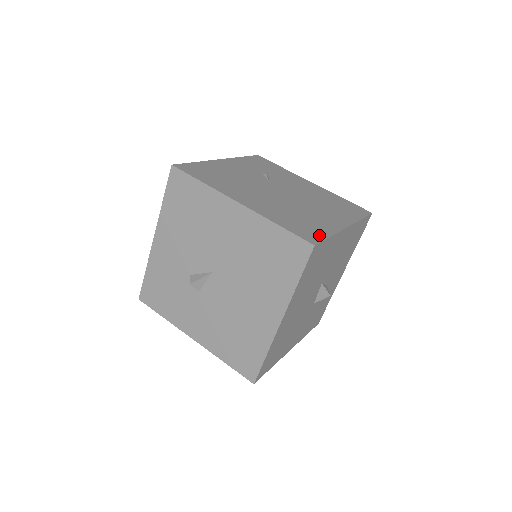
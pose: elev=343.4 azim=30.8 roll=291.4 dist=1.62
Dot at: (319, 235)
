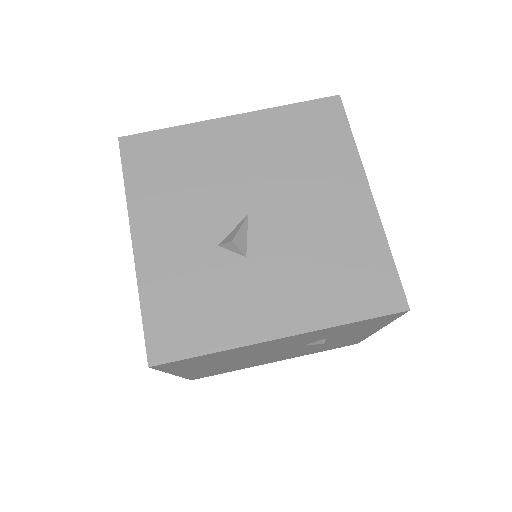
Dot at: occluded
